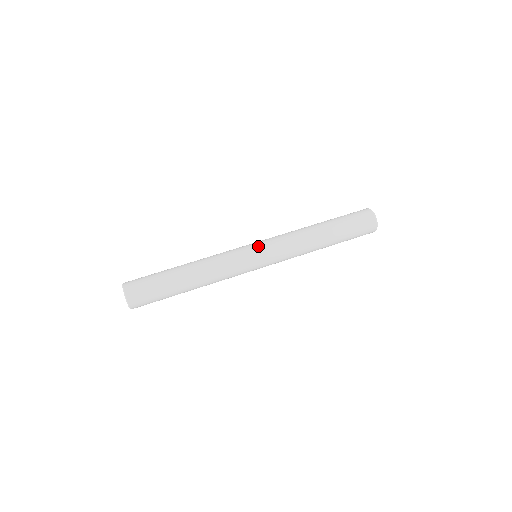
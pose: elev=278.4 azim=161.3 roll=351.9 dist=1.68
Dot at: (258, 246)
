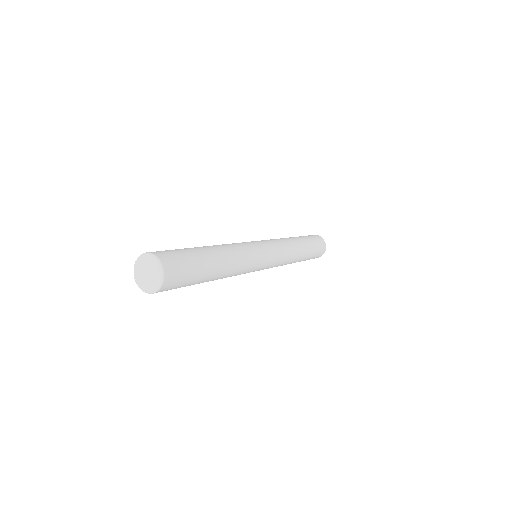
Dot at: (259, 241)
